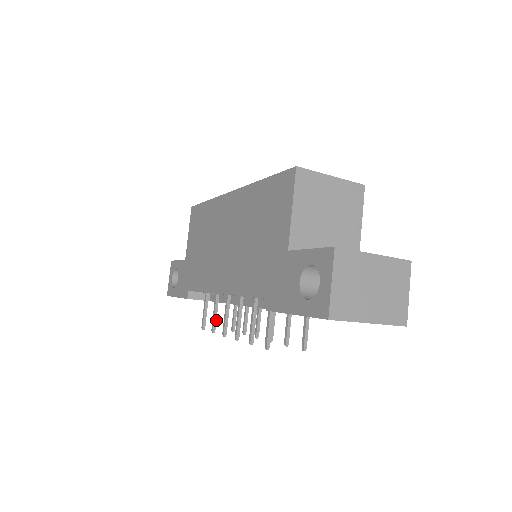
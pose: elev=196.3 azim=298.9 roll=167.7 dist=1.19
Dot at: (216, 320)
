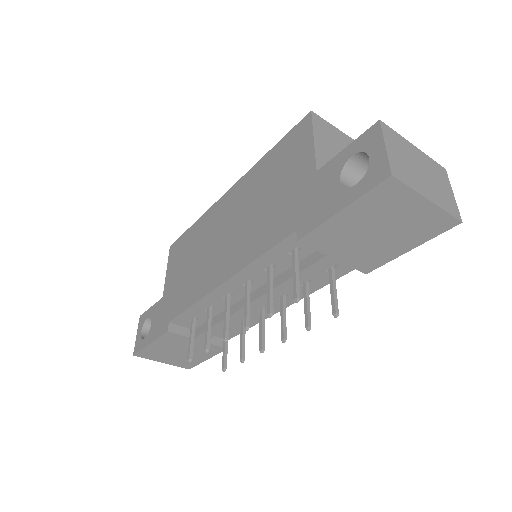
Dot at: occluded
